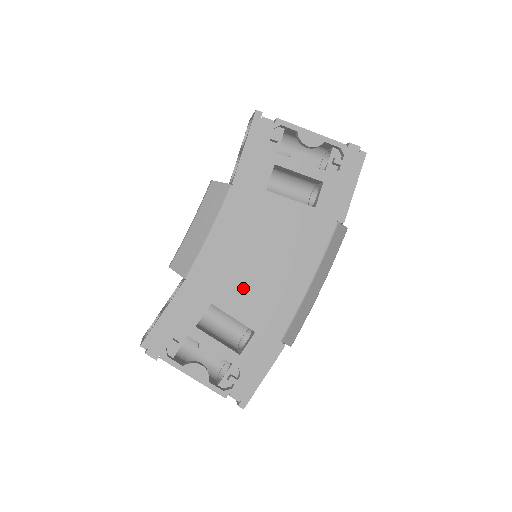
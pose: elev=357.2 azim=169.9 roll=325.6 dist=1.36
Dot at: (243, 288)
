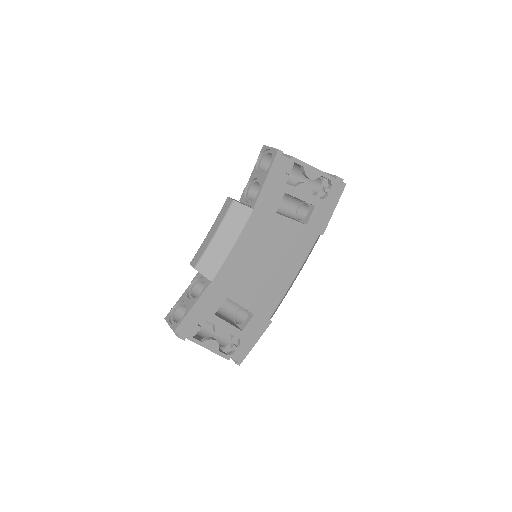
Dot at: (250, 285)
